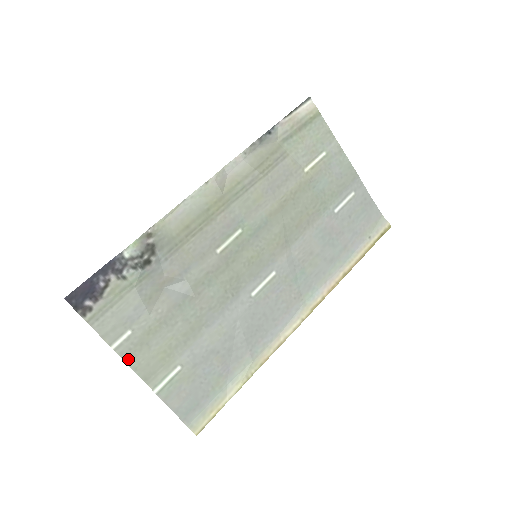
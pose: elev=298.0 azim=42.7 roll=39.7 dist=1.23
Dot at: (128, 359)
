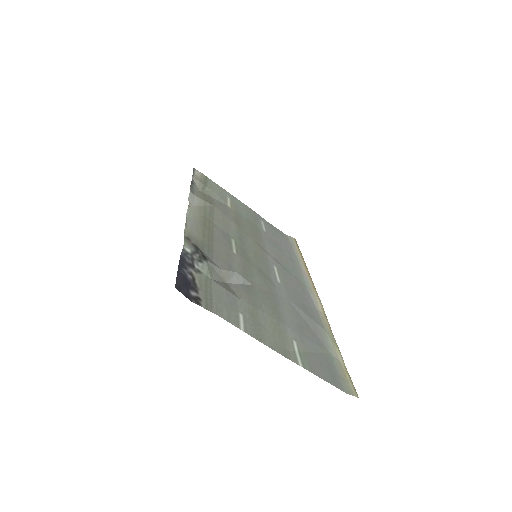
Dot at: (260, 339)
